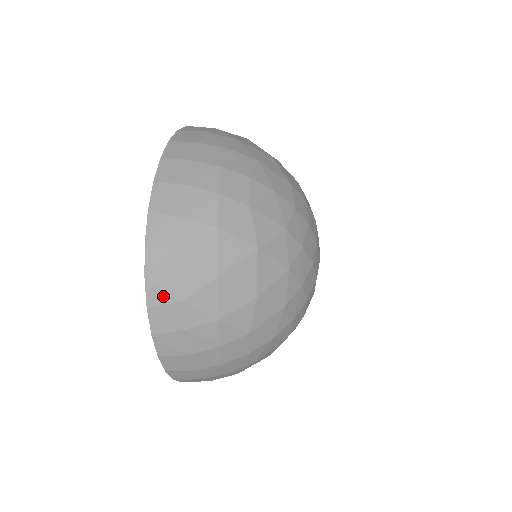
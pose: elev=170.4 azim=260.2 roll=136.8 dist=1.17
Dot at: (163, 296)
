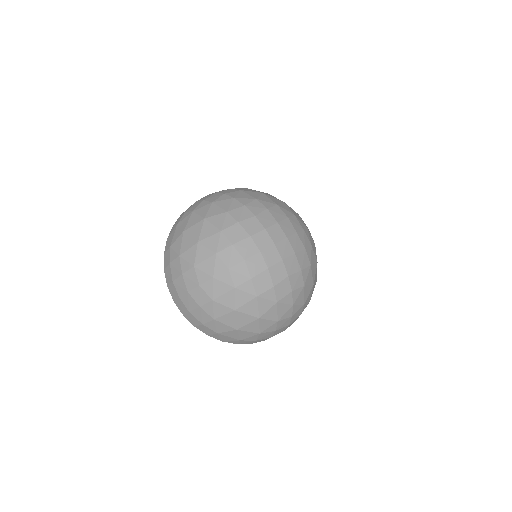
Dot at: (168, 247)
